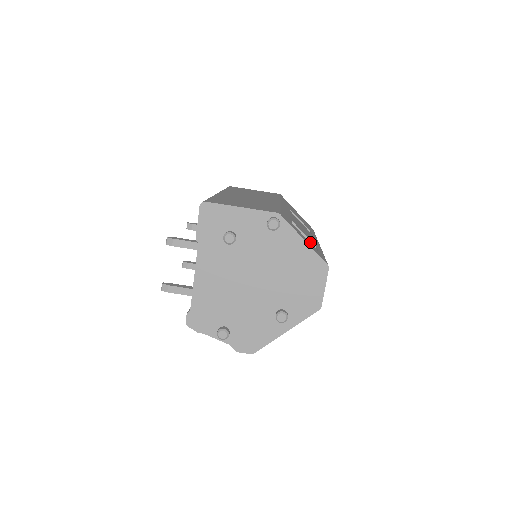
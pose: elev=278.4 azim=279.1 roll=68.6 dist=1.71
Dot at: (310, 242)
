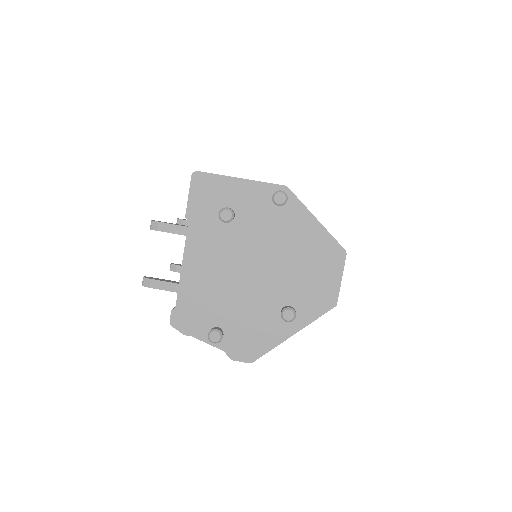
Dot at: occluded
